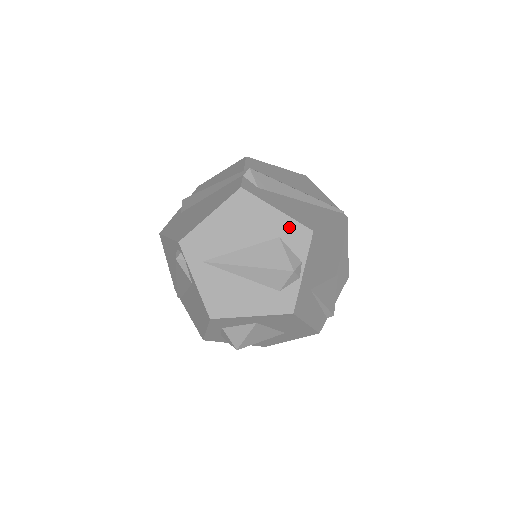
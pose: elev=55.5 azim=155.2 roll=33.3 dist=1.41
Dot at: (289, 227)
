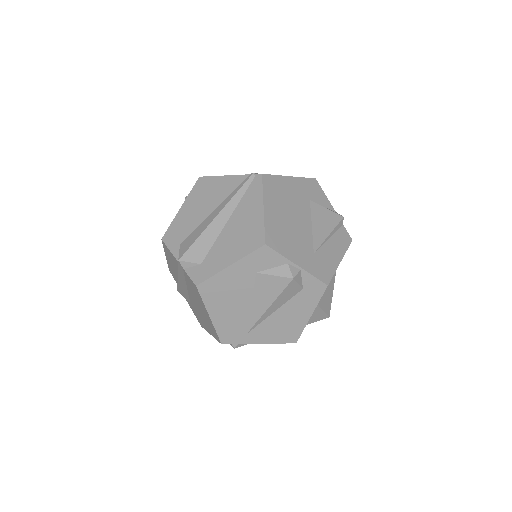
Dot at: (251, 262)
